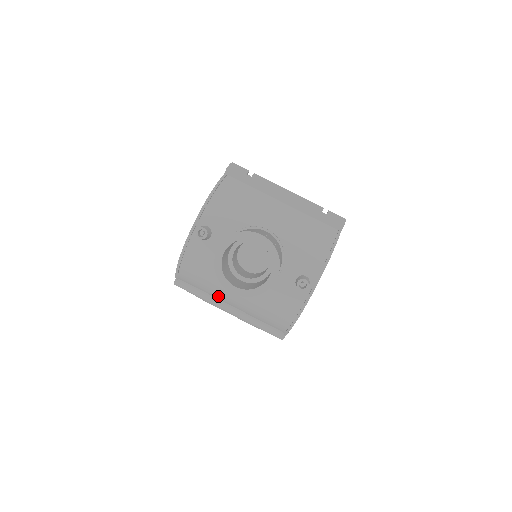
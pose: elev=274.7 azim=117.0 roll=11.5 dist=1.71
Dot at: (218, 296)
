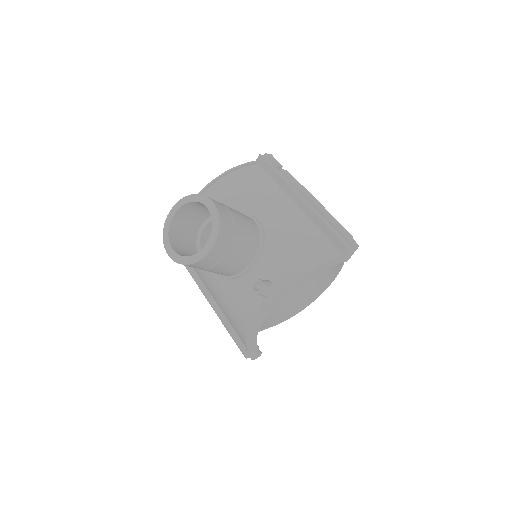
Dot at: occluded
